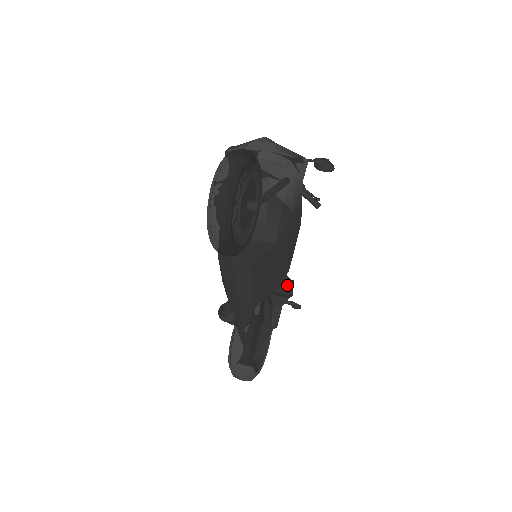
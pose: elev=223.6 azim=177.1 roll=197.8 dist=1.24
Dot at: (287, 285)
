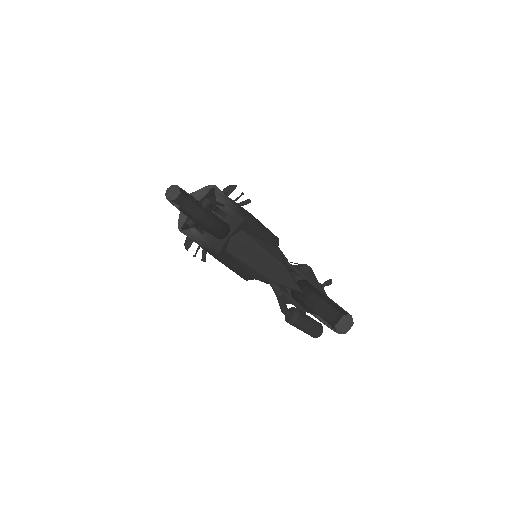
Dot at: (300, 265)
